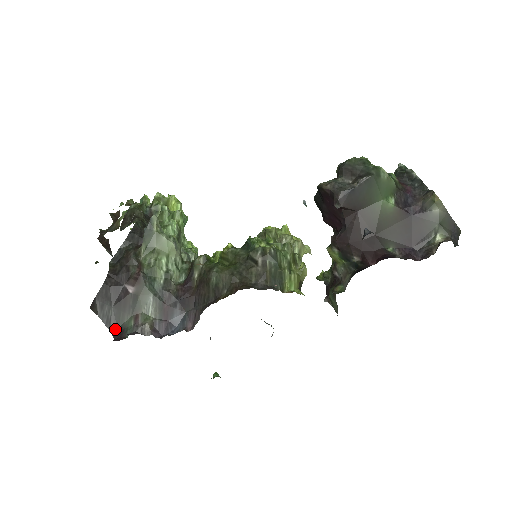
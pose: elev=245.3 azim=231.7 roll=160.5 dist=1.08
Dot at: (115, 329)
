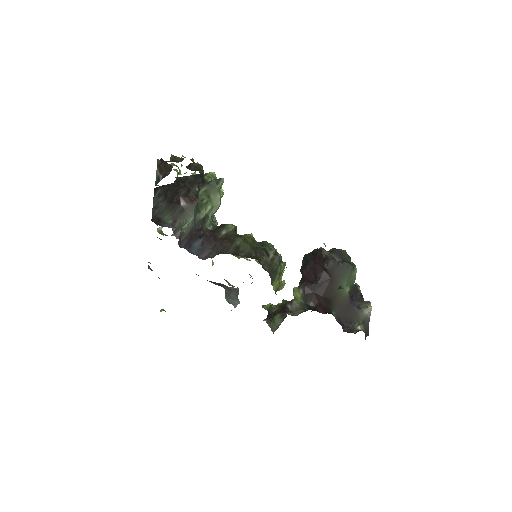
Dot at: (156, 216)
